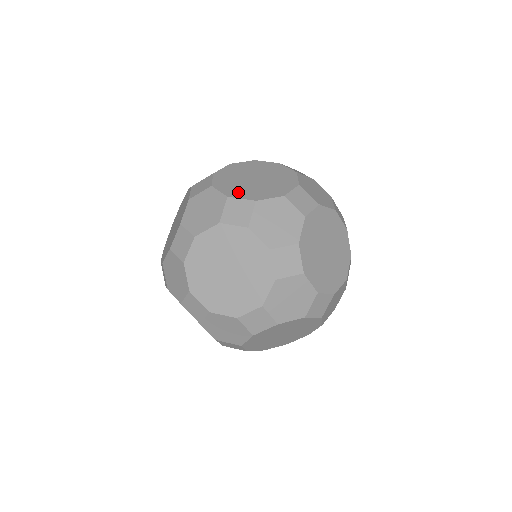
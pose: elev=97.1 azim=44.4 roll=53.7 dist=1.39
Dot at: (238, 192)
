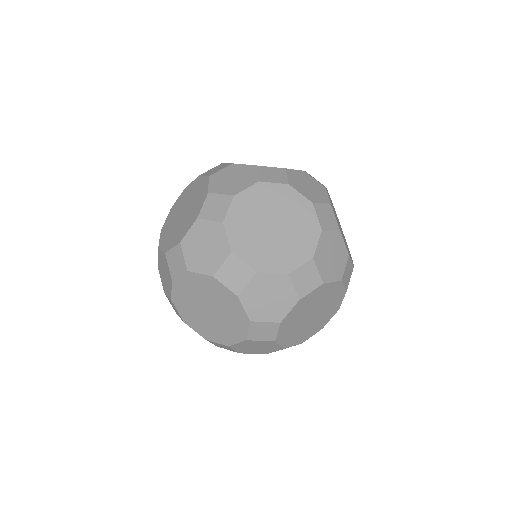
Dot at: occluded
